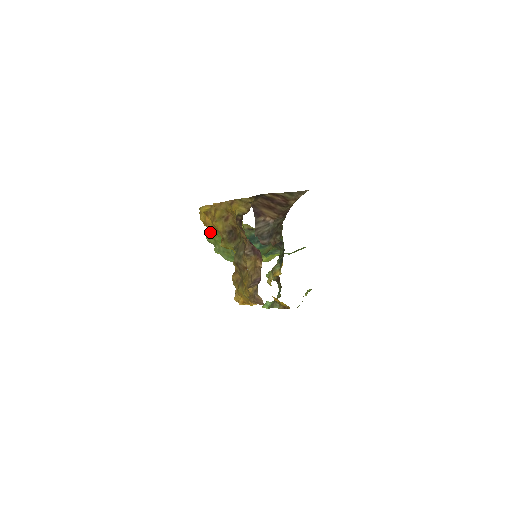
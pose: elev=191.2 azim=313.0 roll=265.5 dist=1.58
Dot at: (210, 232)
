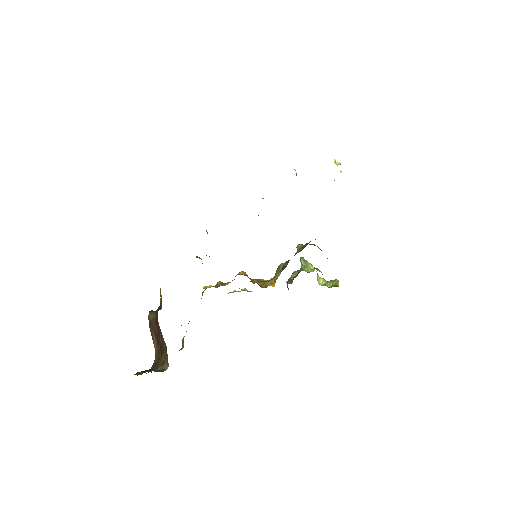
Dot at: occluded
